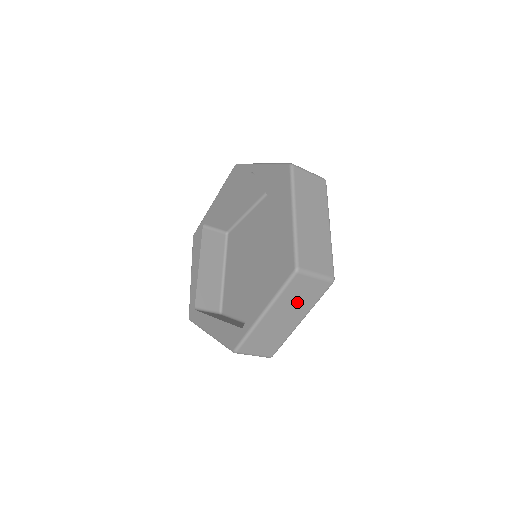
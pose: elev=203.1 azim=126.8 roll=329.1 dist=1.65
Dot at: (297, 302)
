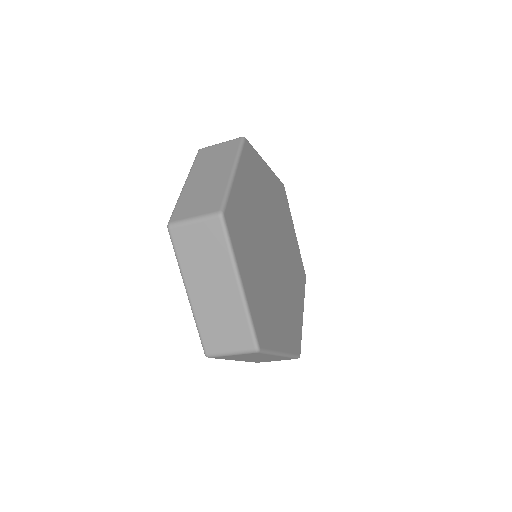
Dot at: (249, 357)
